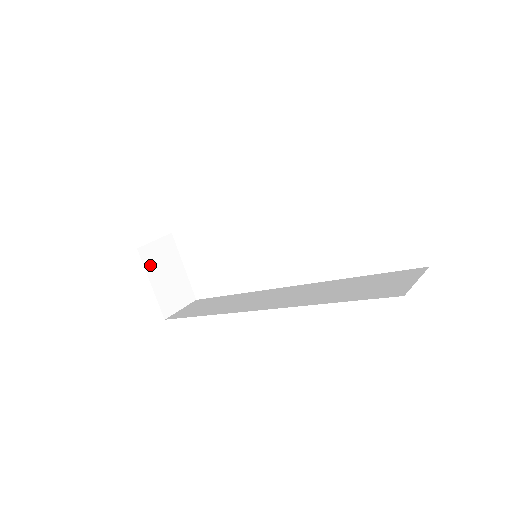
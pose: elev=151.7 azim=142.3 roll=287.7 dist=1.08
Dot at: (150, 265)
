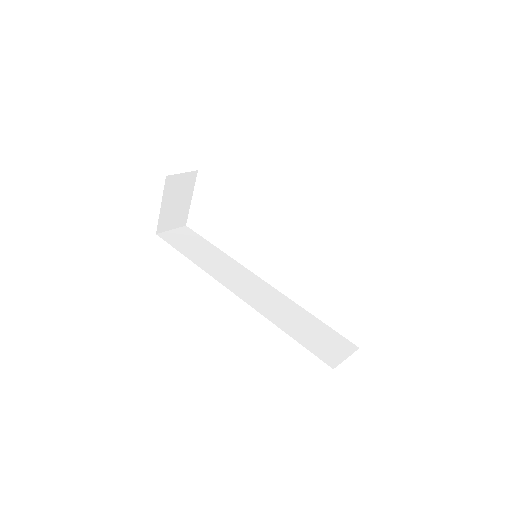
Dot at: (168, 191)
